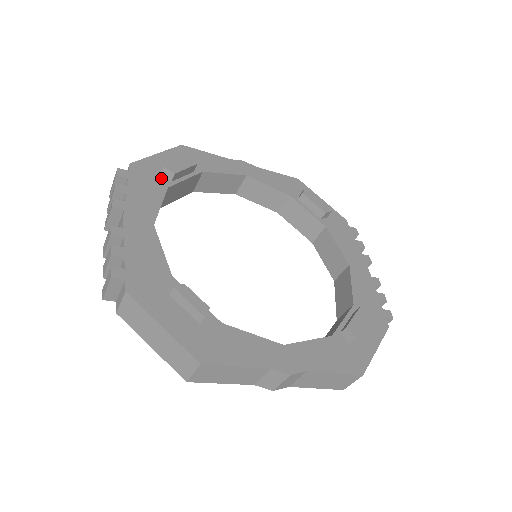
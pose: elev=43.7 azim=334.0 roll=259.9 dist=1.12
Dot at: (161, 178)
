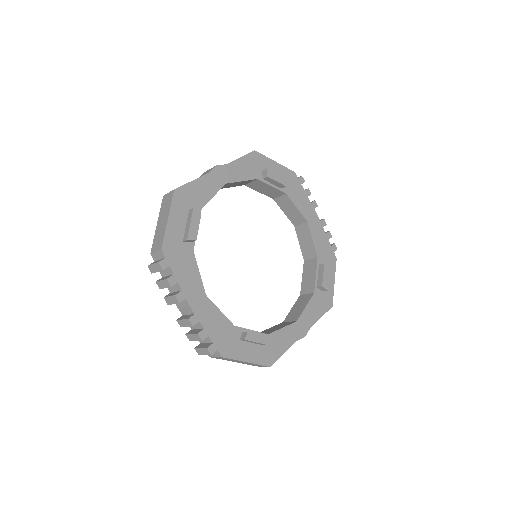
Dot at: (185, 245)
